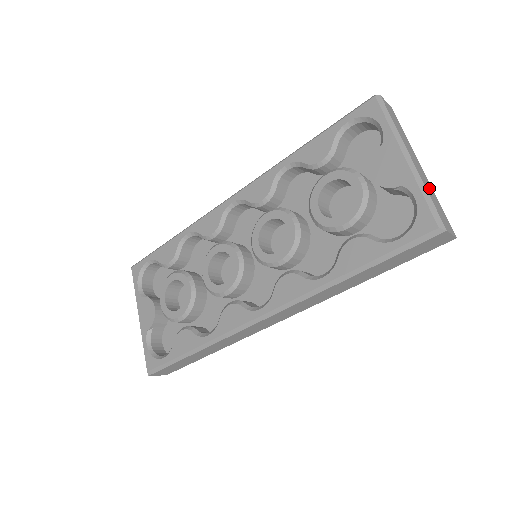
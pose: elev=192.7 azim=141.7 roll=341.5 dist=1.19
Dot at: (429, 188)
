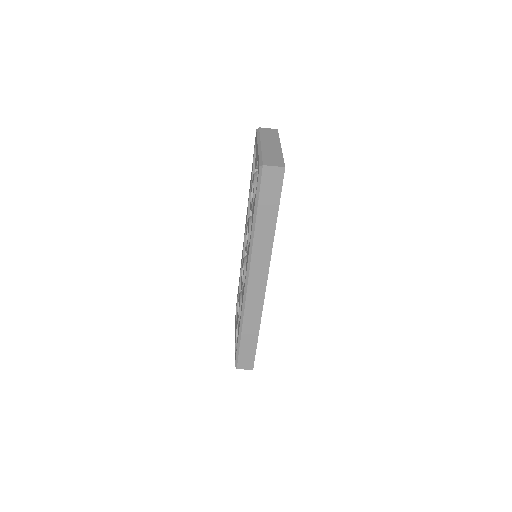
Dot at: (273, 153)
